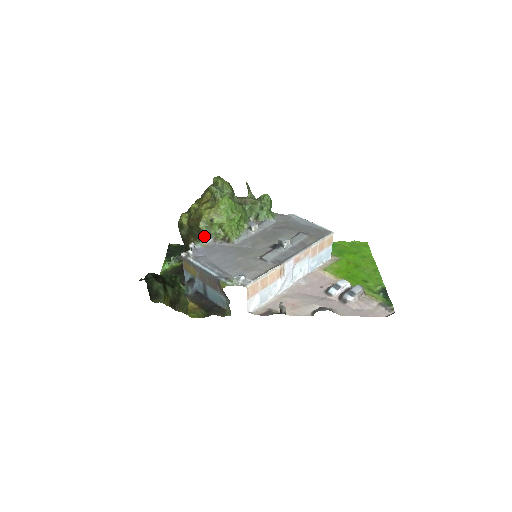
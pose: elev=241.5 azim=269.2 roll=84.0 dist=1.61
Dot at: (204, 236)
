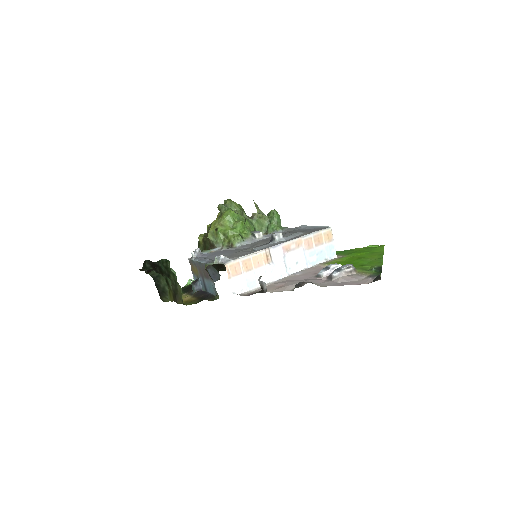
Dot at: (214, 247)
